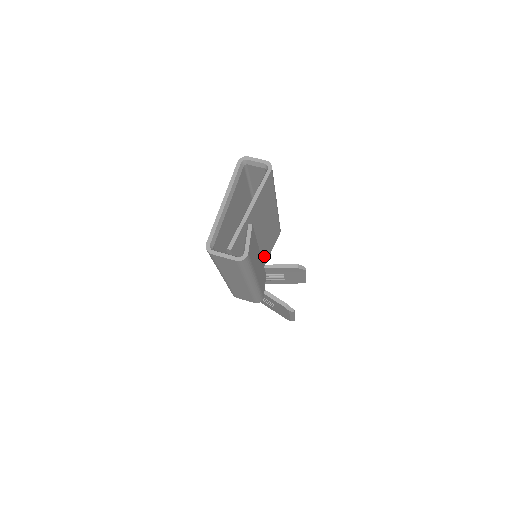
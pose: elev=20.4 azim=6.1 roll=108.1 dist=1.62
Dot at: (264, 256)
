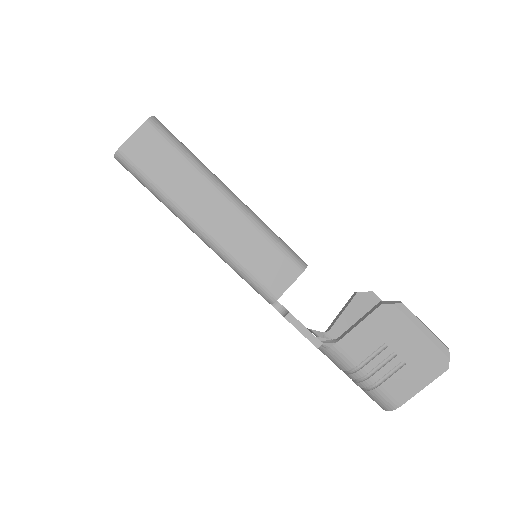
Dot at: occluded
